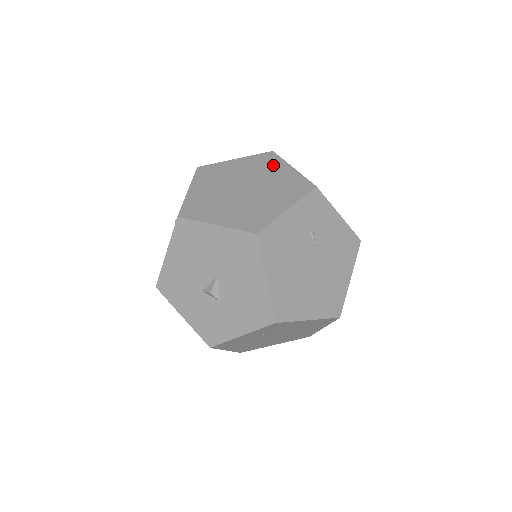
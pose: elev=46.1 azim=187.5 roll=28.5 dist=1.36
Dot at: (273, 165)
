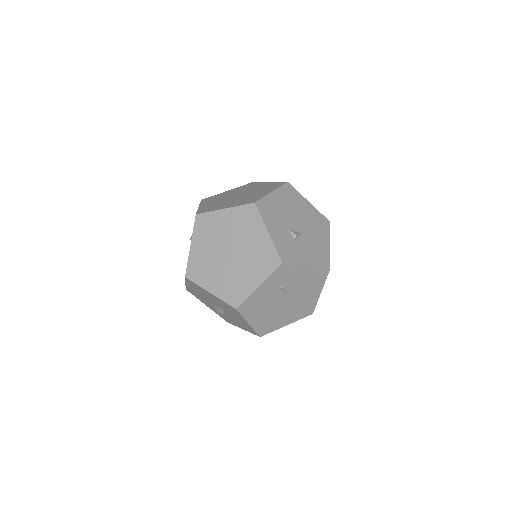
Dot at: (253, 226)
